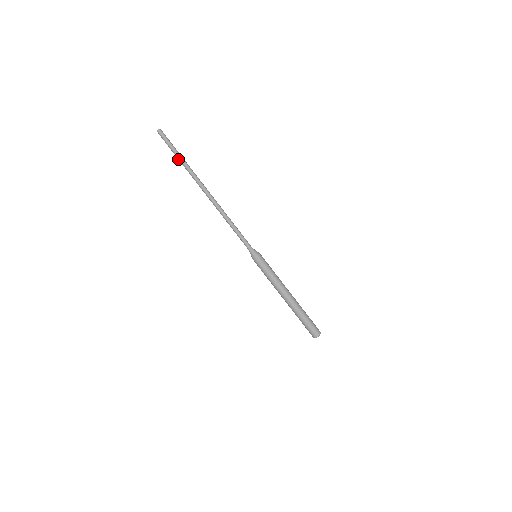
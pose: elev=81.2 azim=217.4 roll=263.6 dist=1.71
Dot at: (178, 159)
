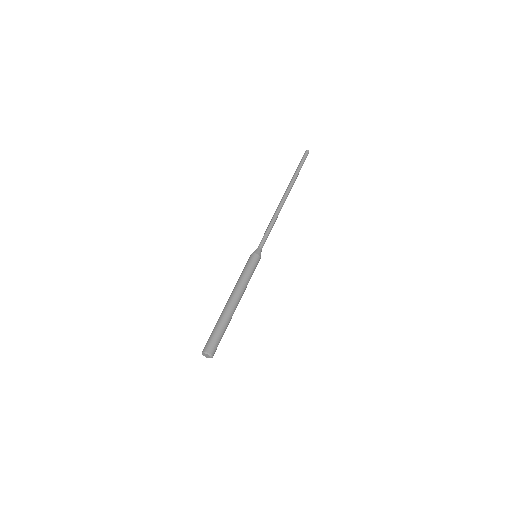
Dot at: (297, 169)
